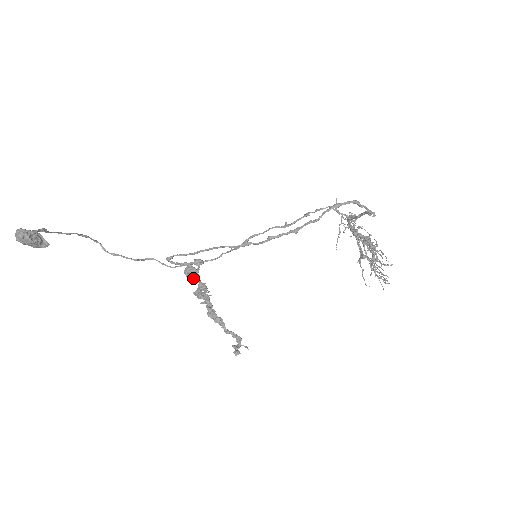
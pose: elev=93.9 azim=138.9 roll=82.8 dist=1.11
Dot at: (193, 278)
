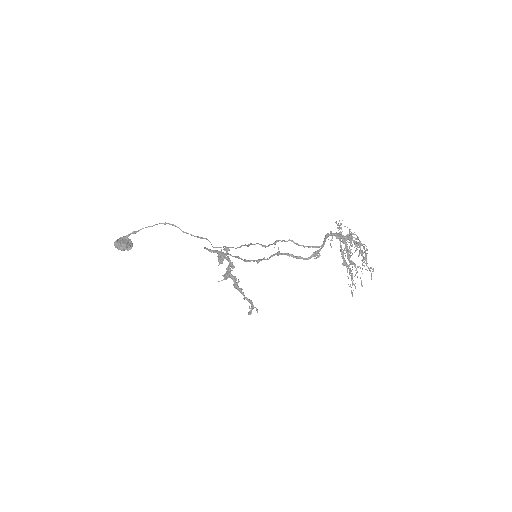
Dot at: (219, 264)
